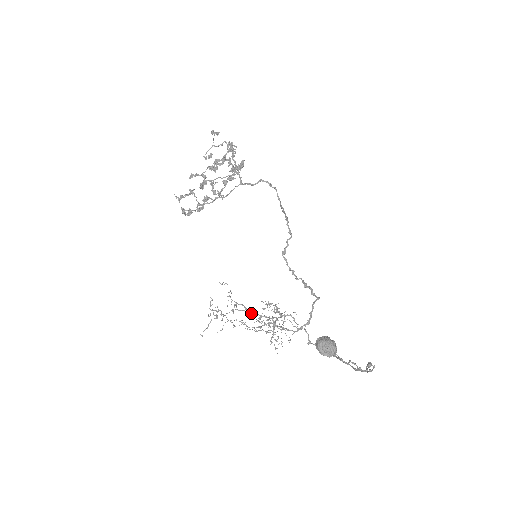
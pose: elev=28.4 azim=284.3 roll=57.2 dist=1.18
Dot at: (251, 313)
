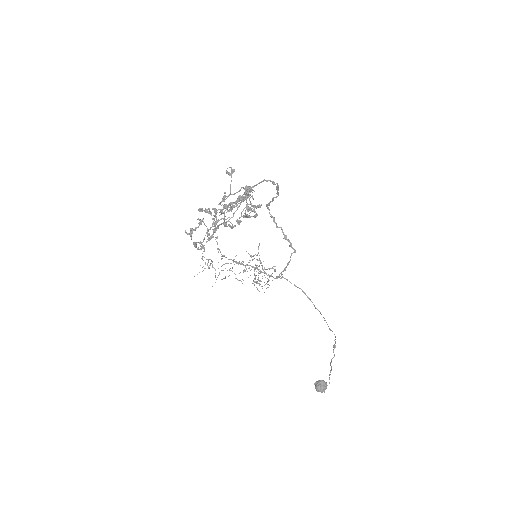
Dot at: (238, 264)
